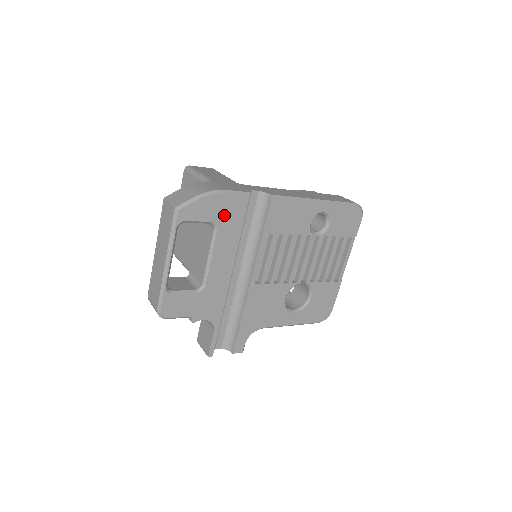
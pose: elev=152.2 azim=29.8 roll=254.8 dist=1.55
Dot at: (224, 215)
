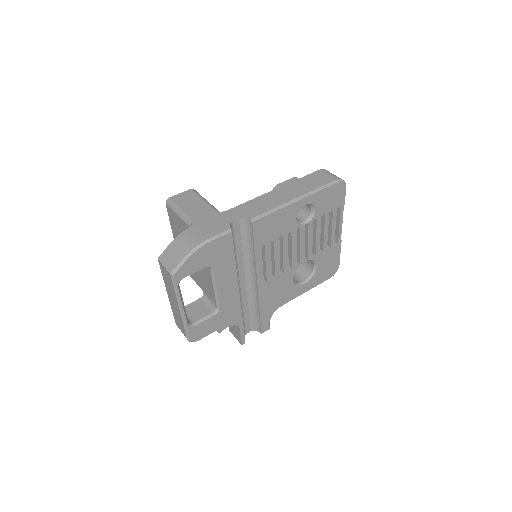
Dot at: (215, 257)
